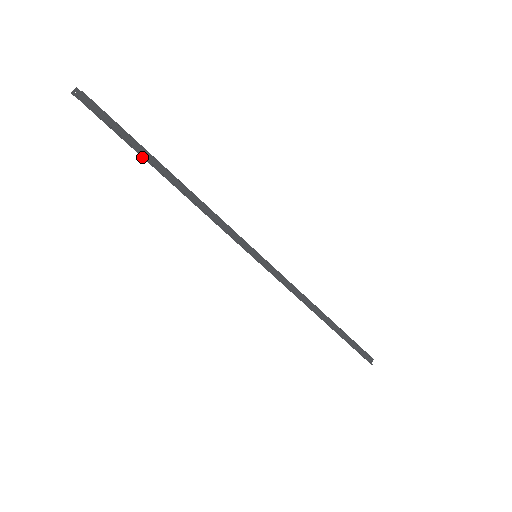
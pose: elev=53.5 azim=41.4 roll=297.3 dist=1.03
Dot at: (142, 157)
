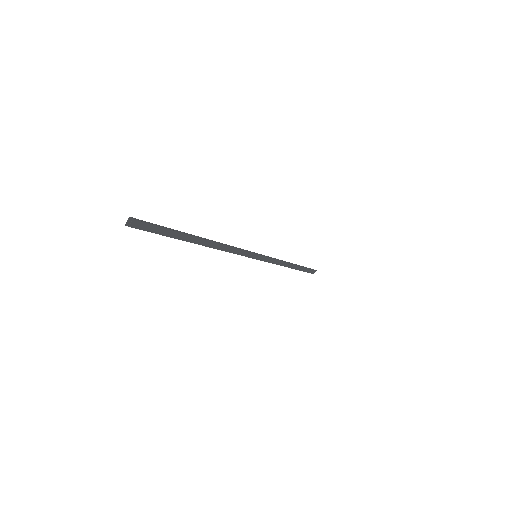
Dot at: (182, 239)
